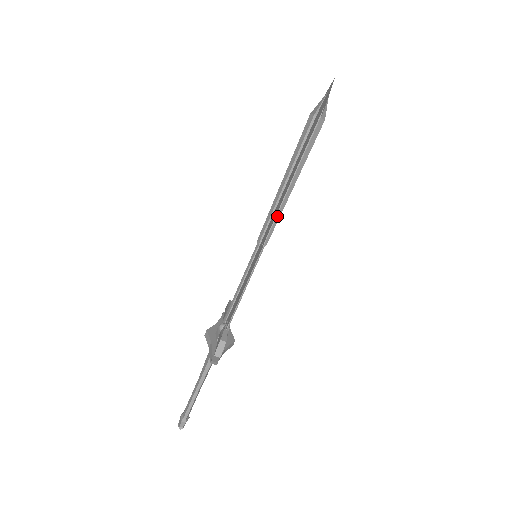
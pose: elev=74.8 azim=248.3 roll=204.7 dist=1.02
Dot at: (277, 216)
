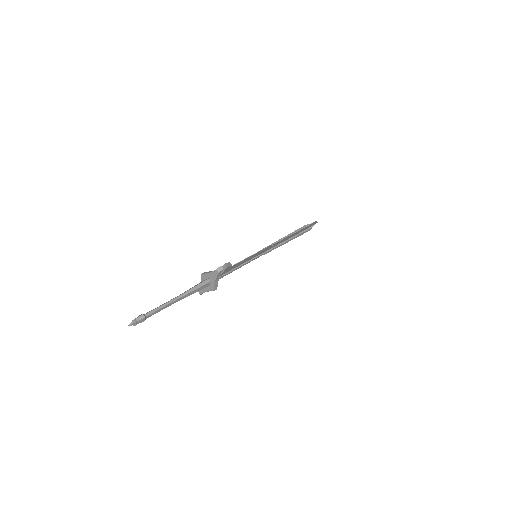
Dot at: (274, 248)
